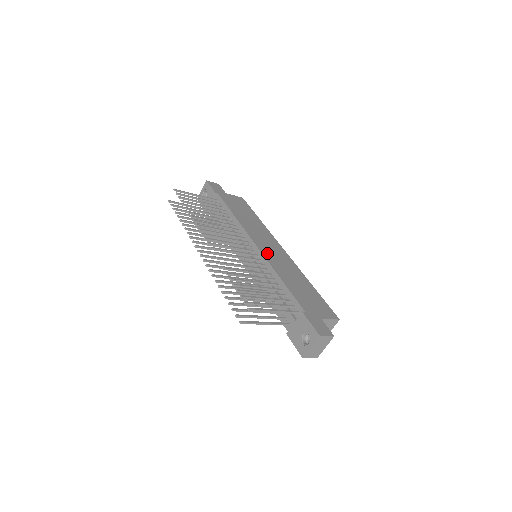
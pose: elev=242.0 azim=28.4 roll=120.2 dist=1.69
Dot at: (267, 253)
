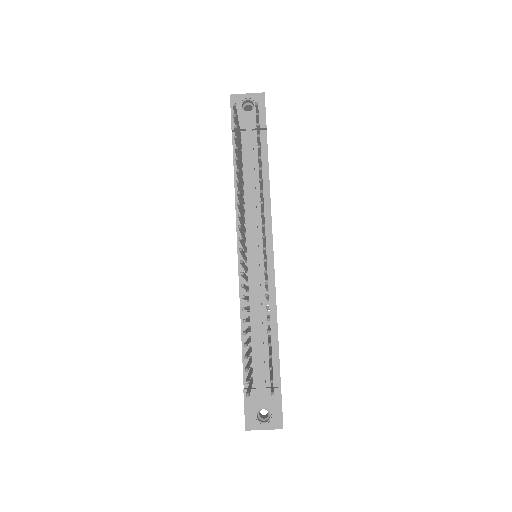
Dot at: occluded
